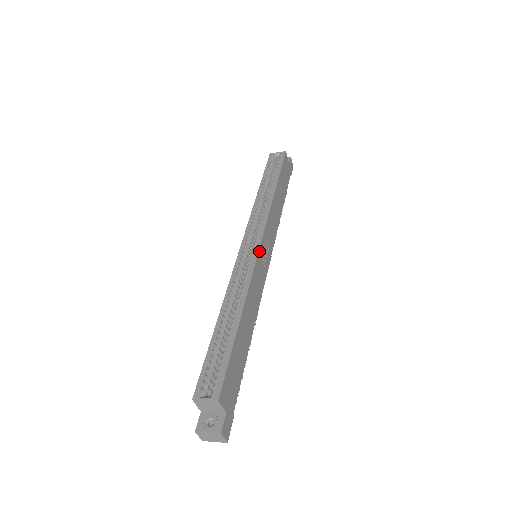
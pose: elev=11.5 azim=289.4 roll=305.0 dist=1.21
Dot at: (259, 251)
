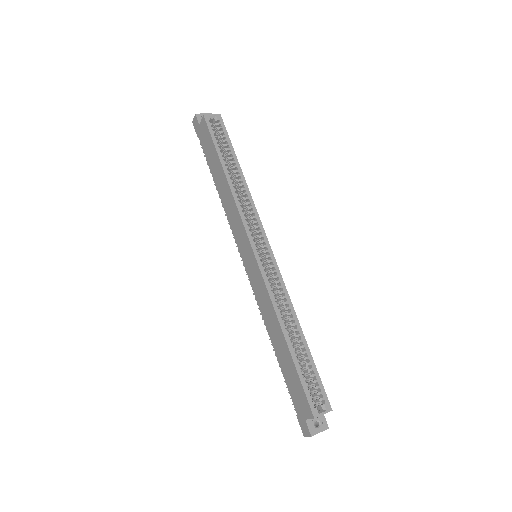
Dot at: (274, 258)
